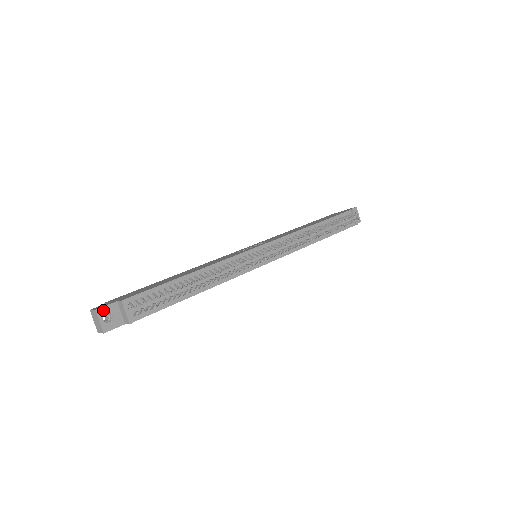
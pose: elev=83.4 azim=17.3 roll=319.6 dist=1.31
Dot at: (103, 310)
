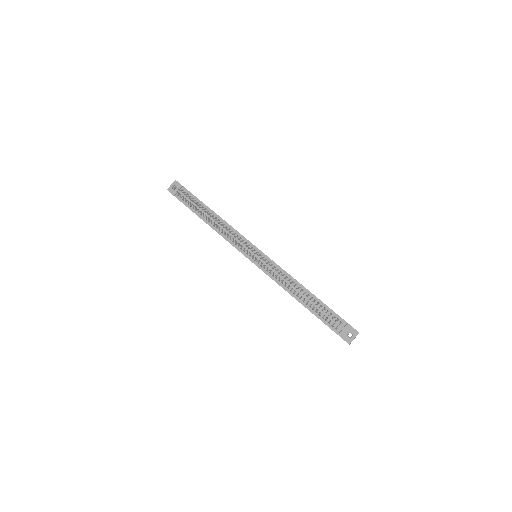
Dot at: (177, 183)
